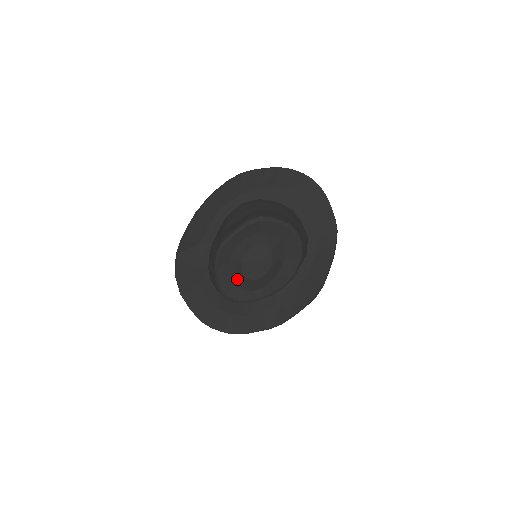
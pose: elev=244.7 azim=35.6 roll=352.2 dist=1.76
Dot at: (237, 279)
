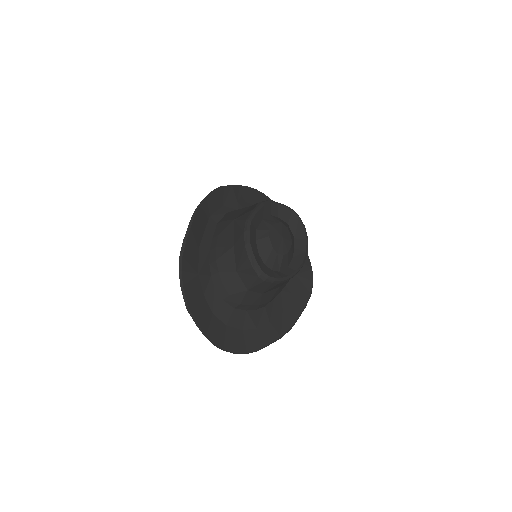
Dot at: (267, 256)
